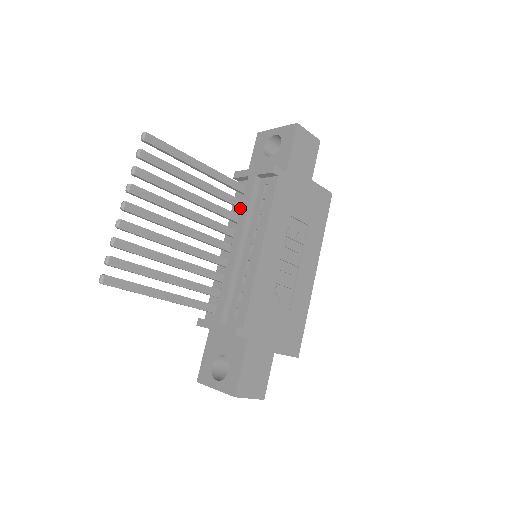
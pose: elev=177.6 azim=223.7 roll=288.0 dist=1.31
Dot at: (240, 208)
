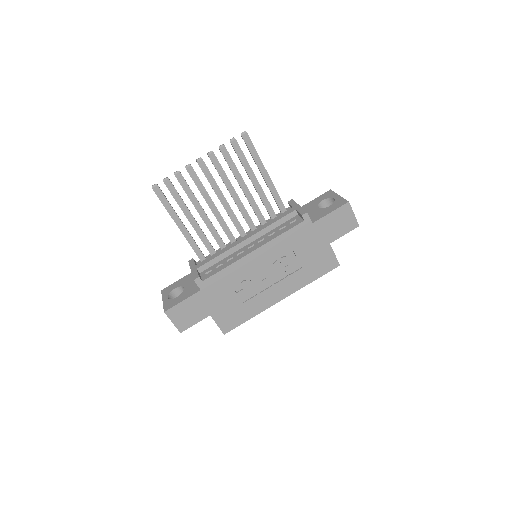
Dot at: (270, 220)
